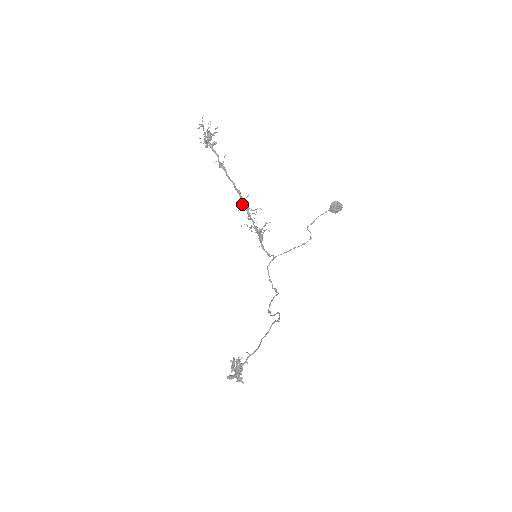
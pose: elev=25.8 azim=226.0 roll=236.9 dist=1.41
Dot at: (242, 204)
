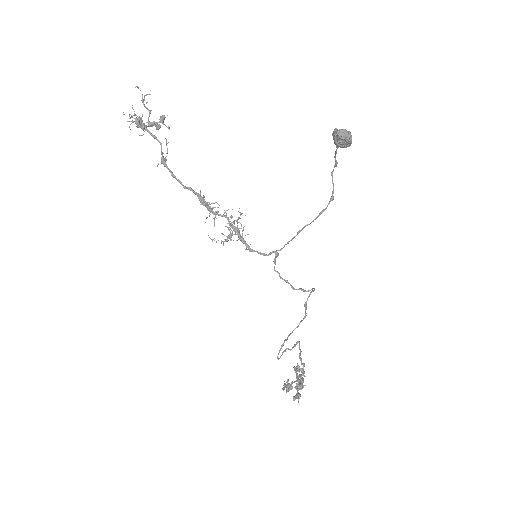
Dot at: occluded
